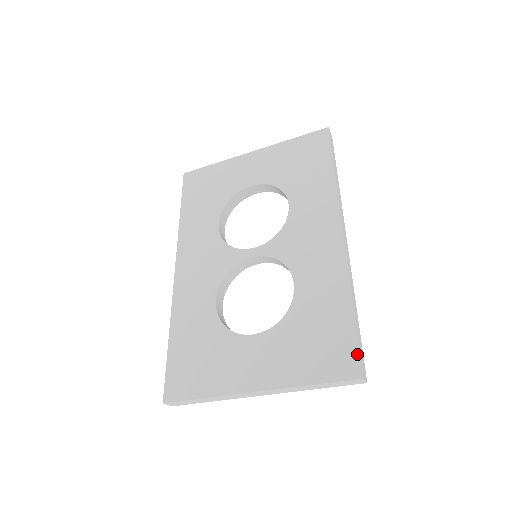
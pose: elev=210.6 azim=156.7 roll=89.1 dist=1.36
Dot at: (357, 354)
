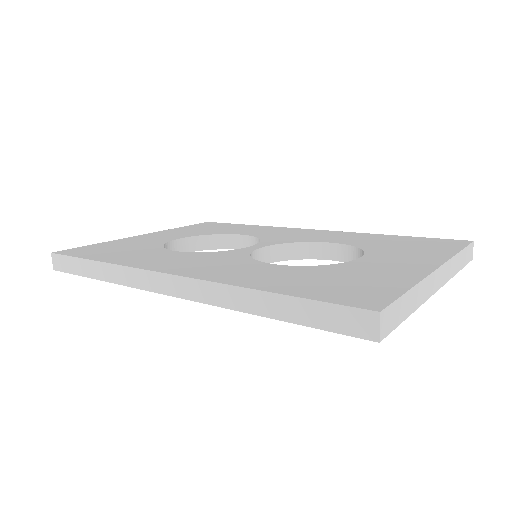
Dot at: (445, 239)
